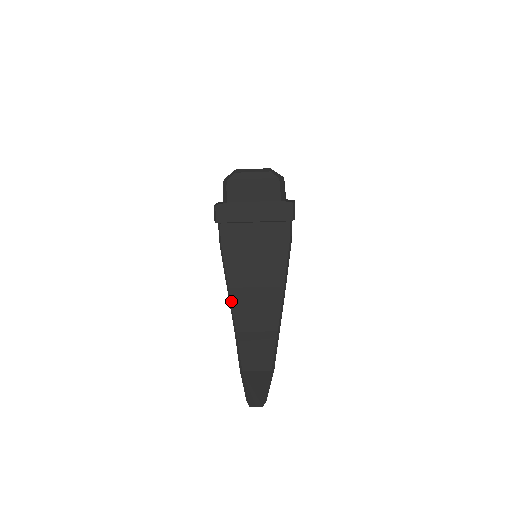
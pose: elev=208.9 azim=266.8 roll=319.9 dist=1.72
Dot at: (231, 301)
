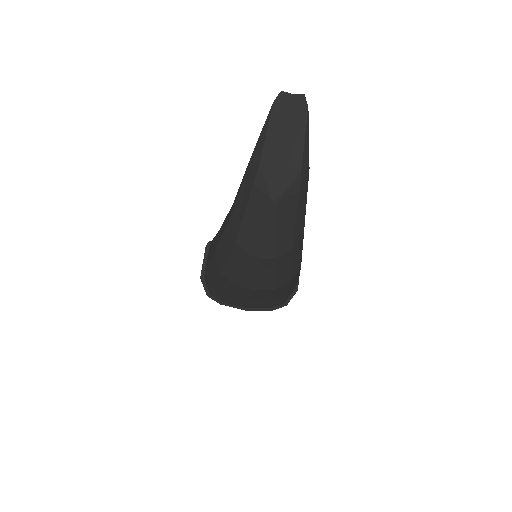
Dot at: occluded
